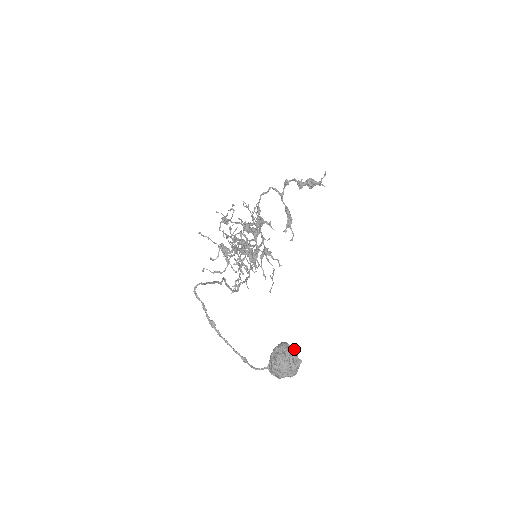
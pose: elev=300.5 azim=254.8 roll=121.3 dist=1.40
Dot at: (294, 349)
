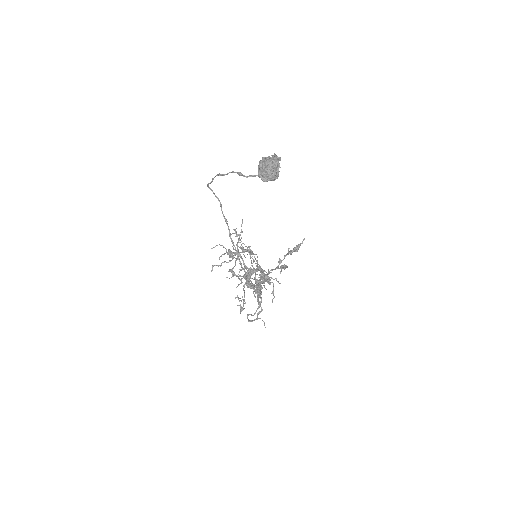
Dot at: occluded
